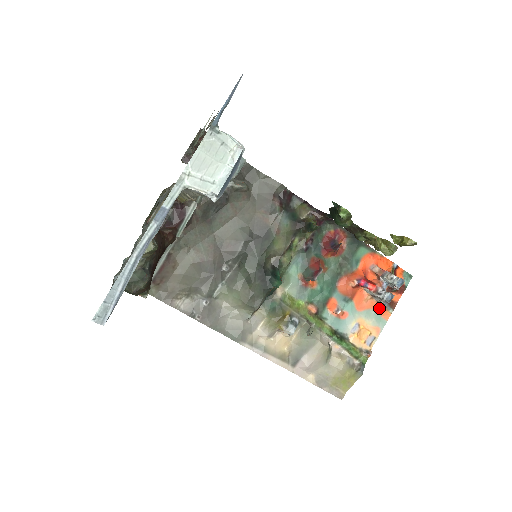
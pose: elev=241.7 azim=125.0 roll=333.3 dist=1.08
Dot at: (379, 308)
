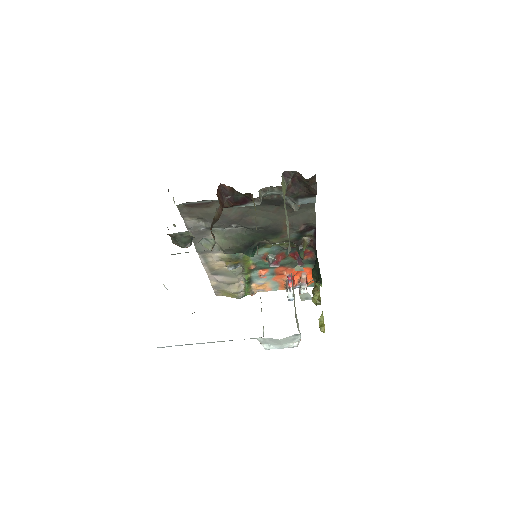
Dot at: (283, 285)
